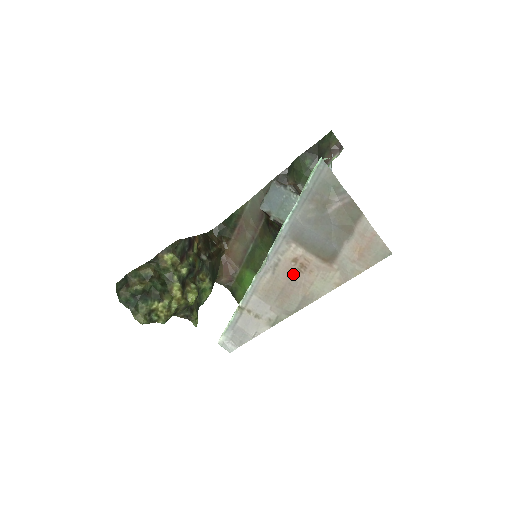
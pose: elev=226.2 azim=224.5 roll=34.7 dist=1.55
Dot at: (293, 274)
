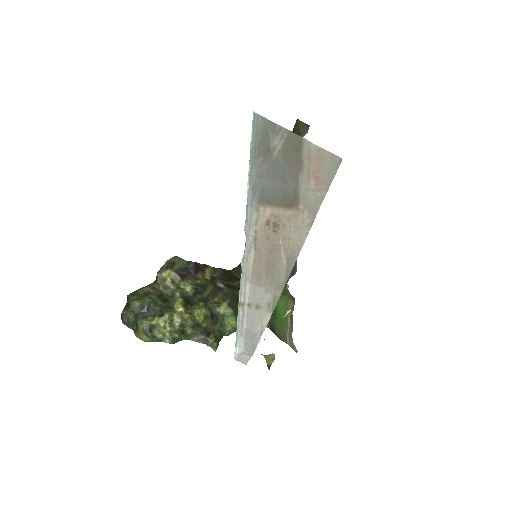
Dot at: (271, 239)
